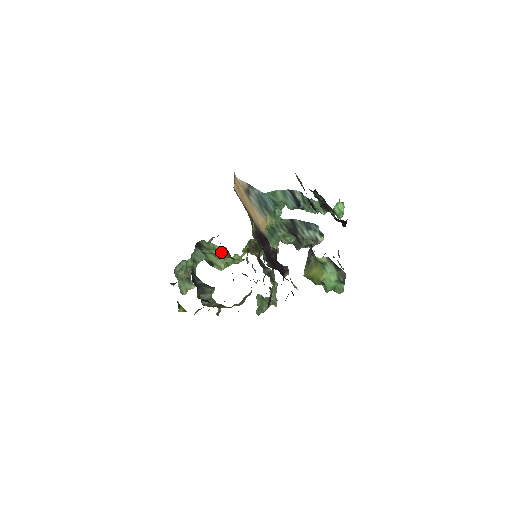
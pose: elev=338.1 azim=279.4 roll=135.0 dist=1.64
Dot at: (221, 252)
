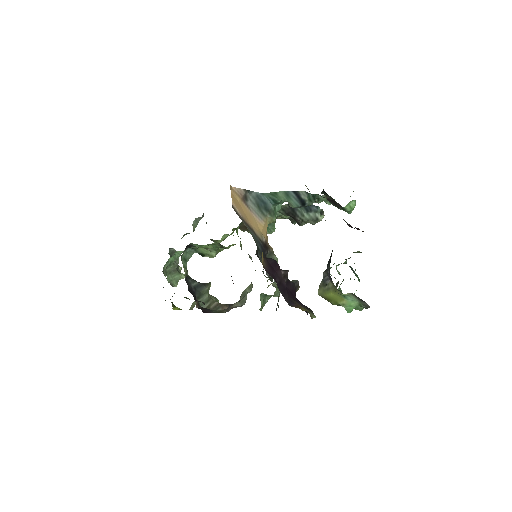
Dot at: (213, 245)
